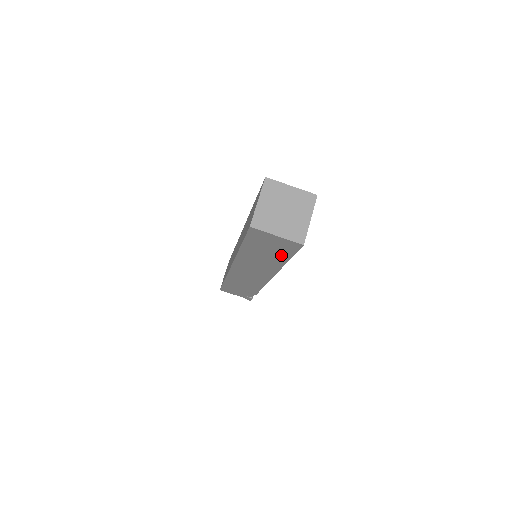
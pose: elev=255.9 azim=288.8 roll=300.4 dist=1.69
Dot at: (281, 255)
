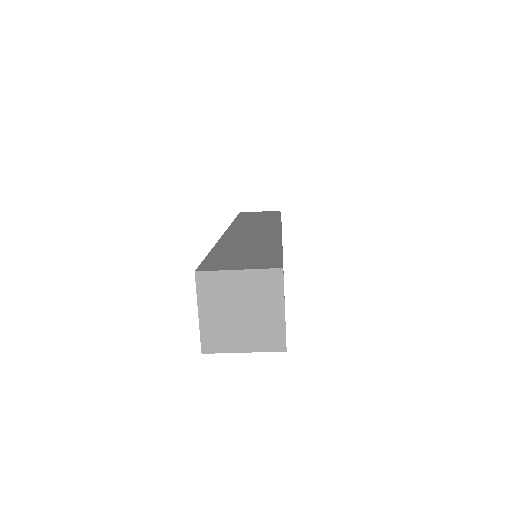
Dot at: occluded
